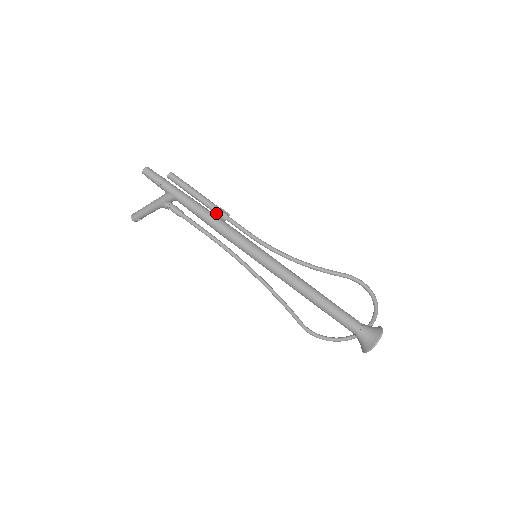
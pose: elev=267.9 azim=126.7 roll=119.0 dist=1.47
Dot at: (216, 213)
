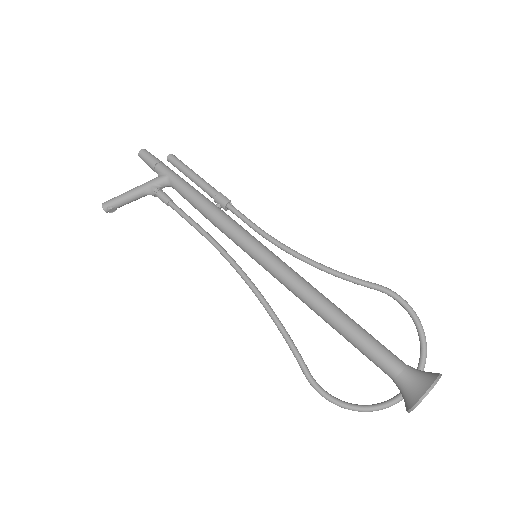
Dot at: (216, 195)
